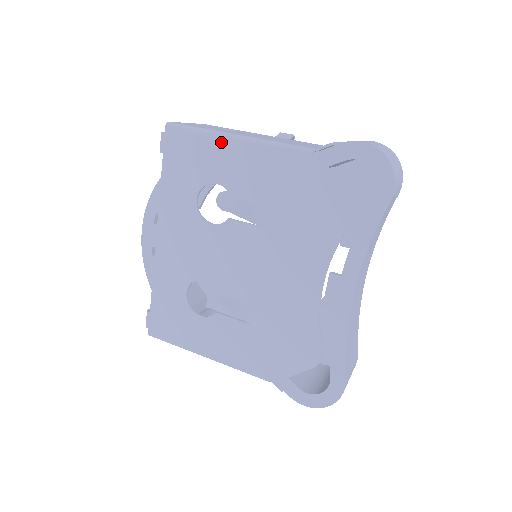
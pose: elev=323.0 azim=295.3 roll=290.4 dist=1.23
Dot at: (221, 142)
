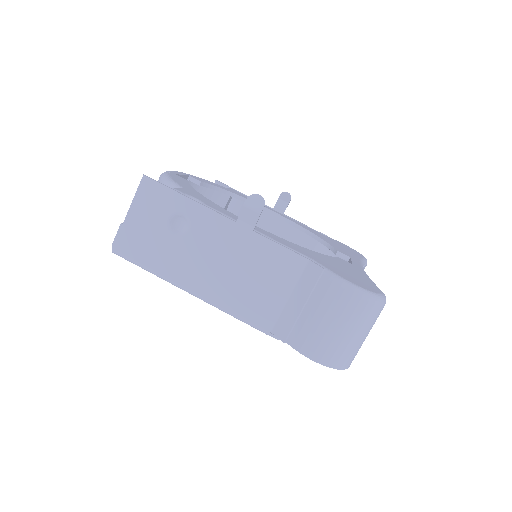
Dot at: occluded
